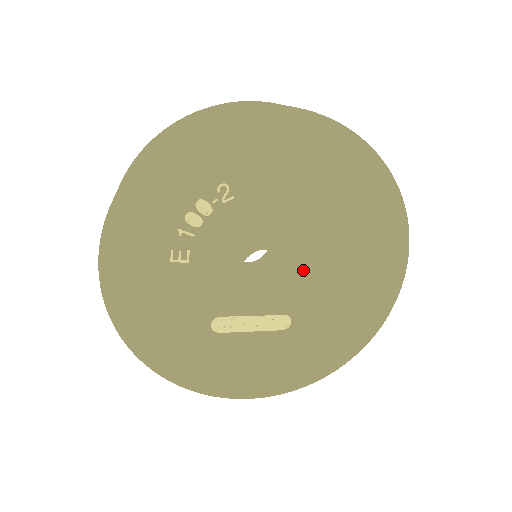
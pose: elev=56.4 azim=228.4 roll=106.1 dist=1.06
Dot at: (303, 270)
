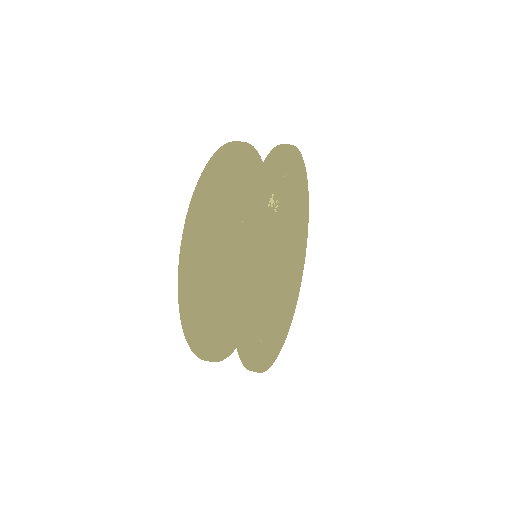
Dot at: (288, 280)
